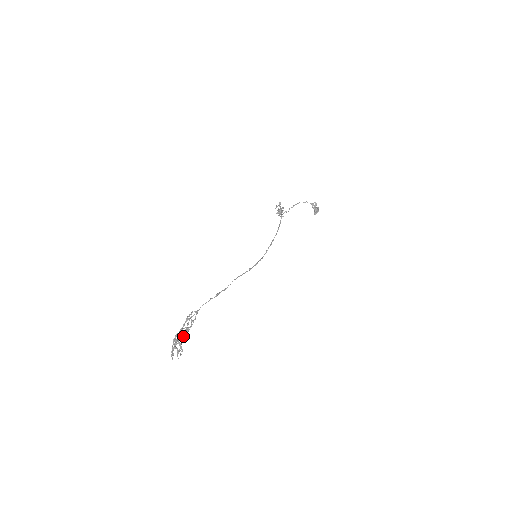
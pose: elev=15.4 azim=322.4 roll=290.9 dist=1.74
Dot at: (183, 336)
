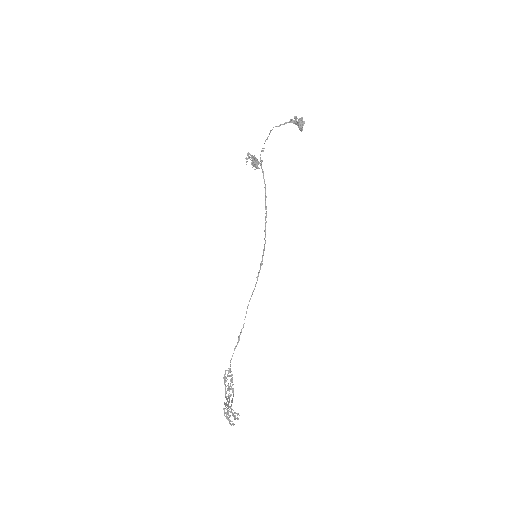
Dot at: occluded
